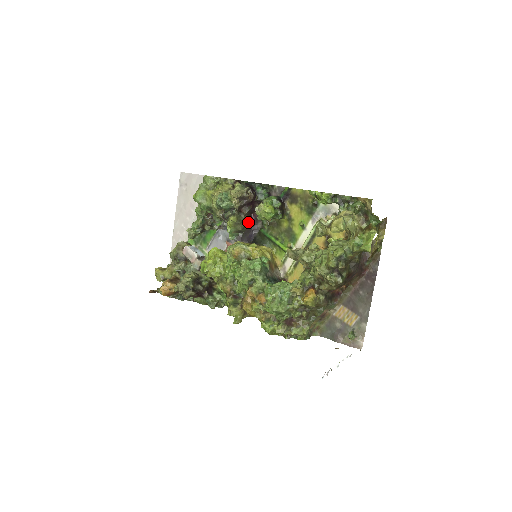
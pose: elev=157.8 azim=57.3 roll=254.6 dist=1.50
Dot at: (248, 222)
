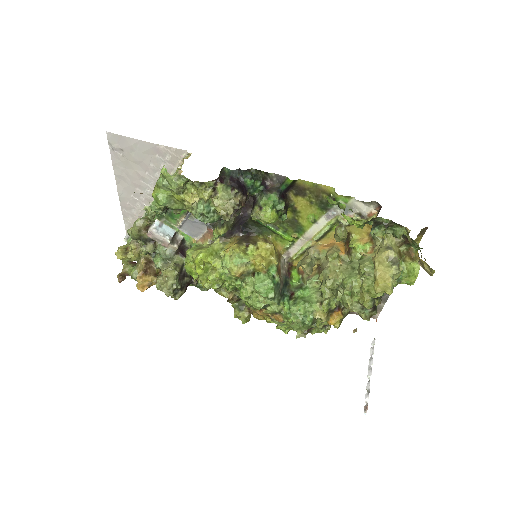
Dot at: occluded
